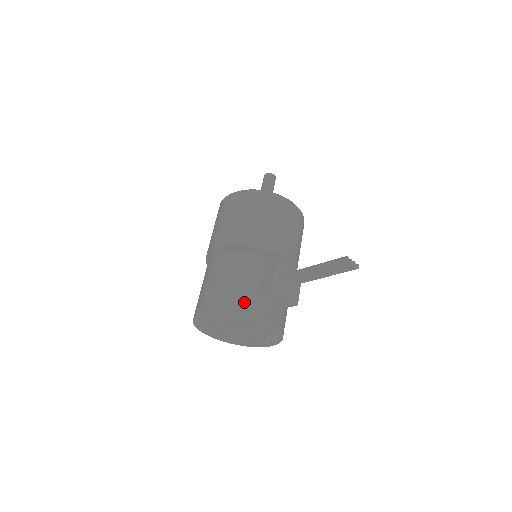
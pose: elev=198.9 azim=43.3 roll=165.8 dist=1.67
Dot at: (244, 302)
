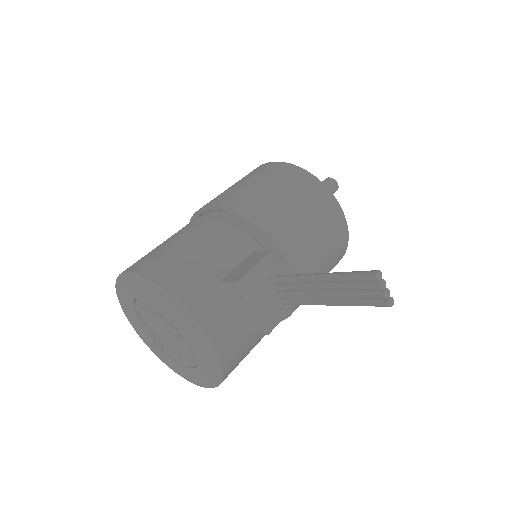
Dot at: (189, 282)
